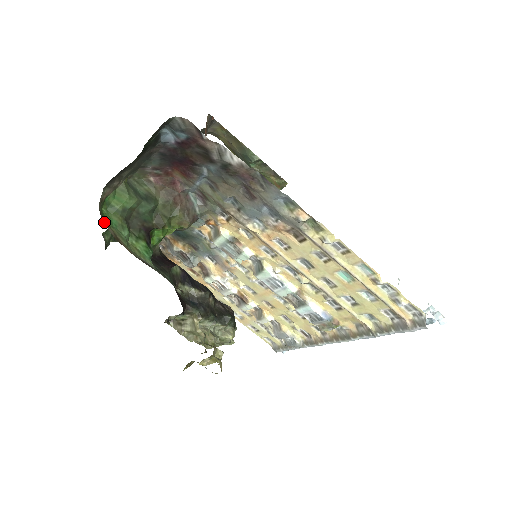
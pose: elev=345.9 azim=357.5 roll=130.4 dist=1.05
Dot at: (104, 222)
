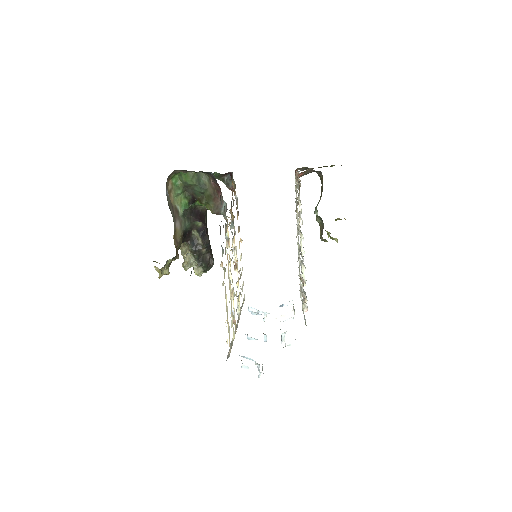
Dot at: (170, 181)
